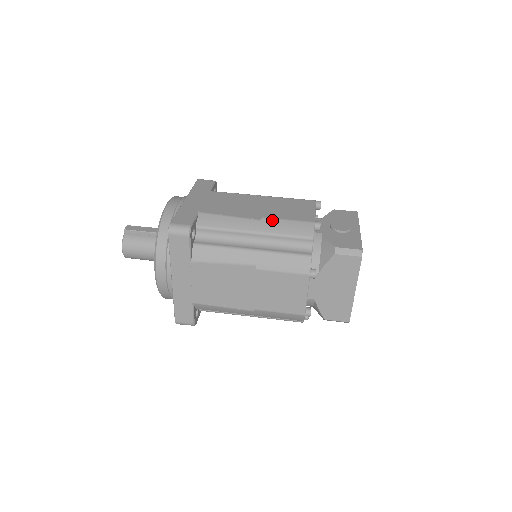
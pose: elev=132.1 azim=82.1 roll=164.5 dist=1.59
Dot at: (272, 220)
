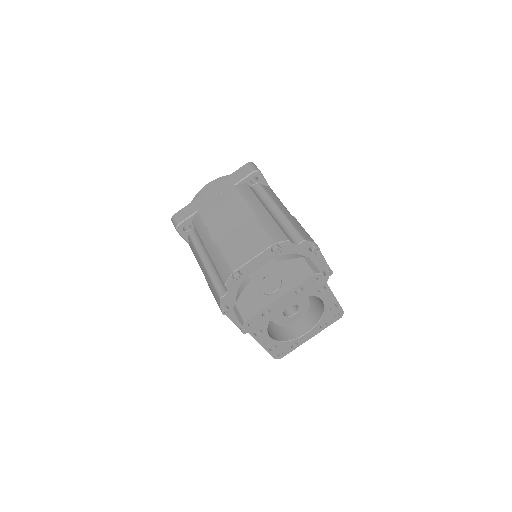
Dot at: (218, 249)
